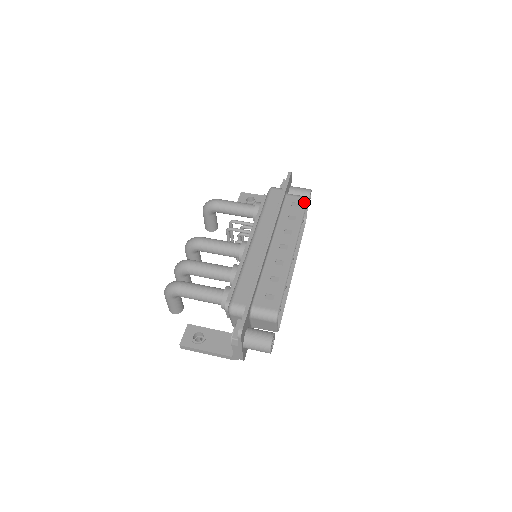
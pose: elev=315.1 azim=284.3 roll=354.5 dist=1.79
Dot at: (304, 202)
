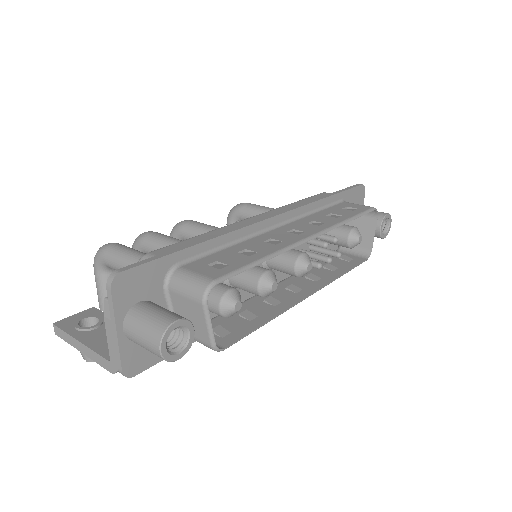
Dot at: (365, 208)
